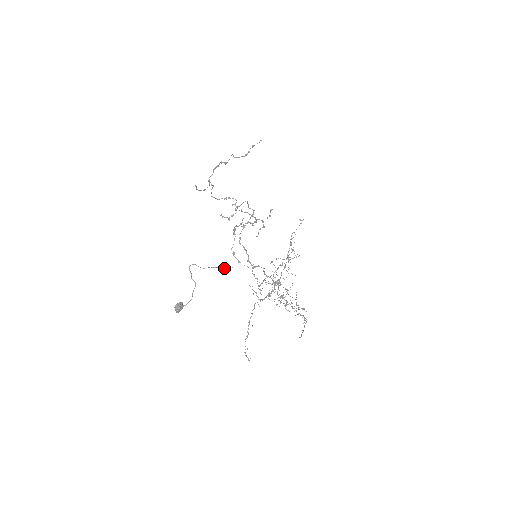
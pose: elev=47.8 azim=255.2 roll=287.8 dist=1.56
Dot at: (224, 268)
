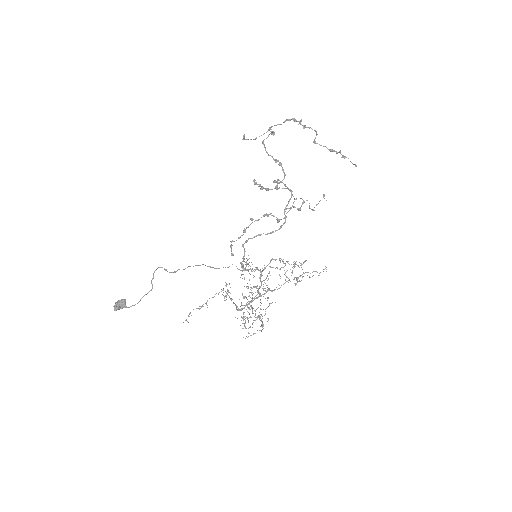
Dot at: (205, 265)
